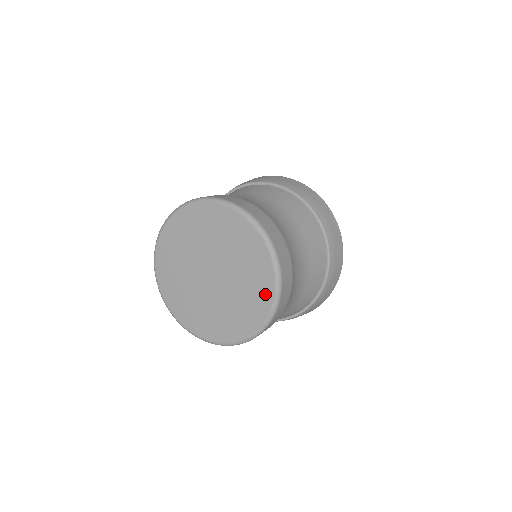
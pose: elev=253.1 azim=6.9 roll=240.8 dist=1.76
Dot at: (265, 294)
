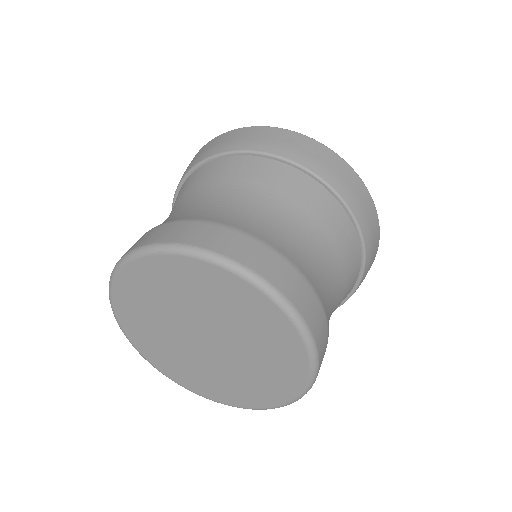
Dot at: (294, 372)
